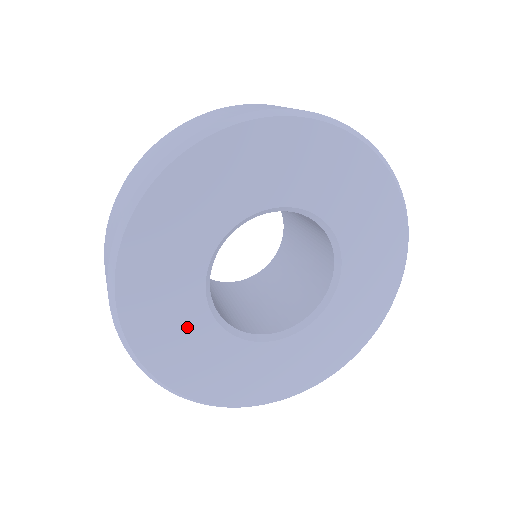
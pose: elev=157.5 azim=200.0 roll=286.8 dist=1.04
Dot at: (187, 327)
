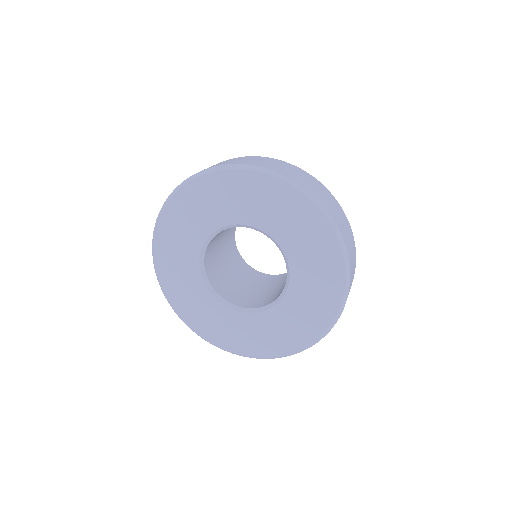
Dot at: (228, 322)
